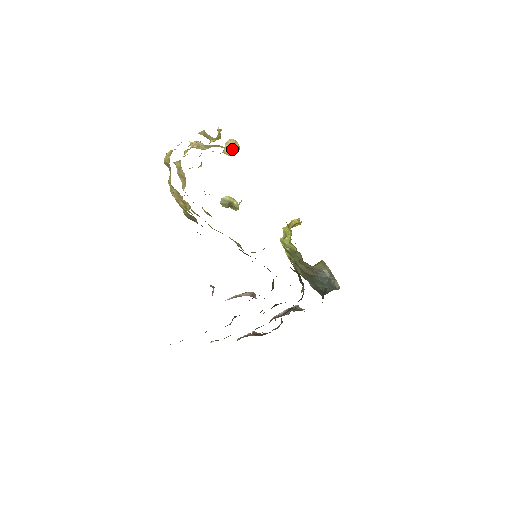
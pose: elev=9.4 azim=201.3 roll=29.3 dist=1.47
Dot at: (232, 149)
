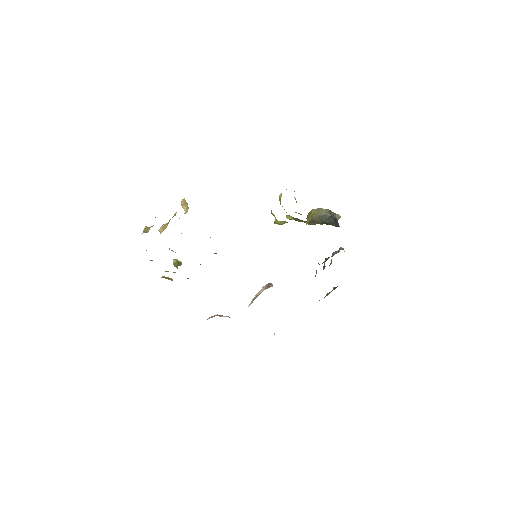
Dot at: (187, 206)
